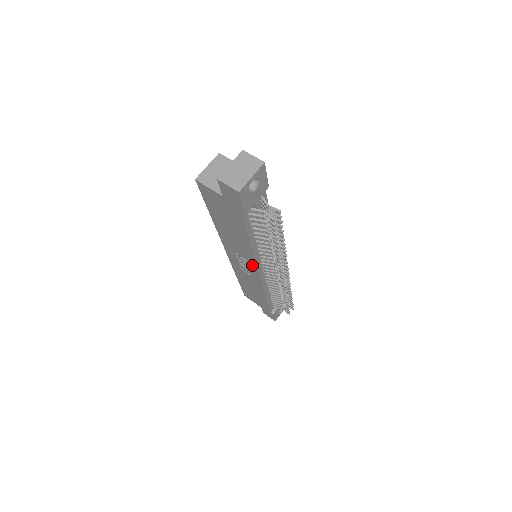
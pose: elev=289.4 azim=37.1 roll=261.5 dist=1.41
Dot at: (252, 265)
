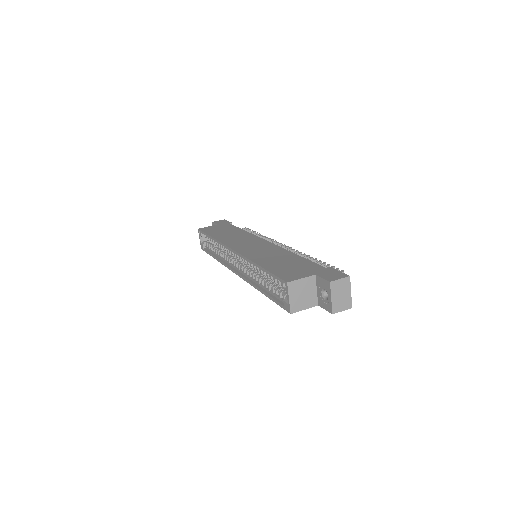
Dot at: occluded
